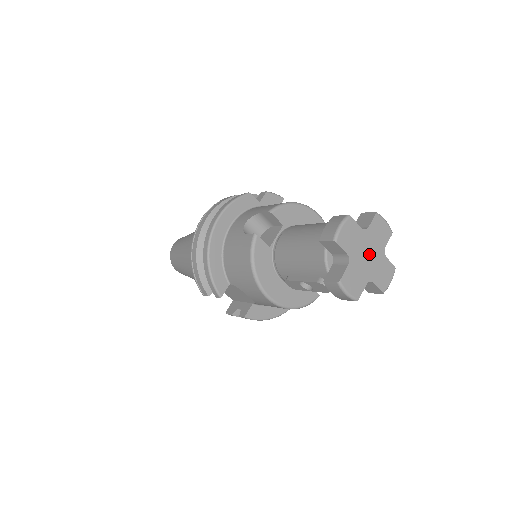
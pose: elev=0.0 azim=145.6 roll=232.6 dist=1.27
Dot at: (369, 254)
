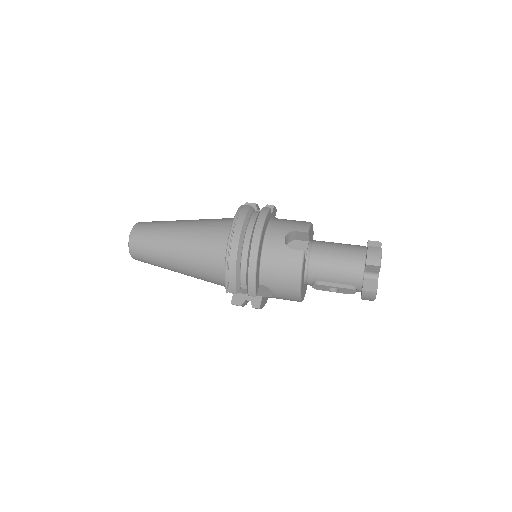
Dot at: occluded
